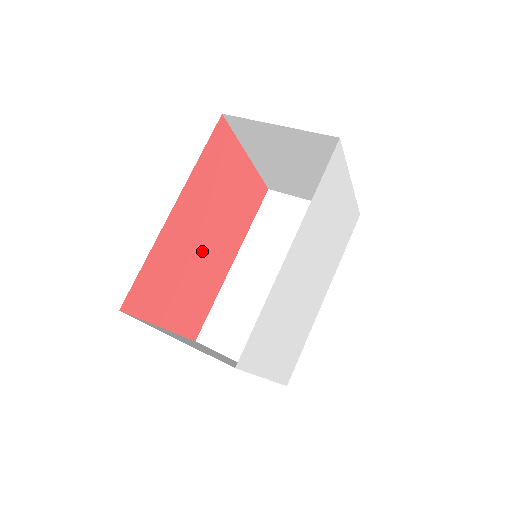
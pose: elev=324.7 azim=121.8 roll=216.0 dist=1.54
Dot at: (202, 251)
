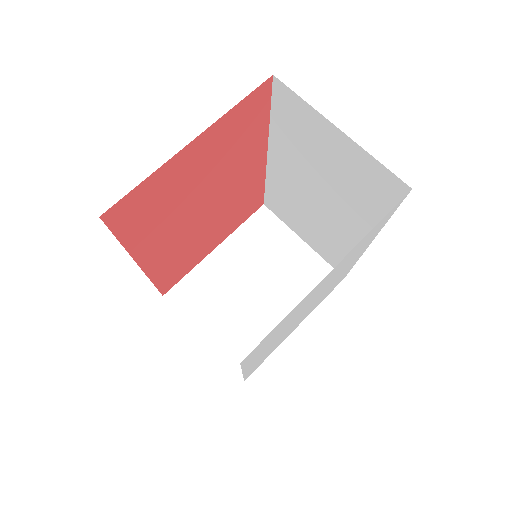
Dot at: (209, 213)
